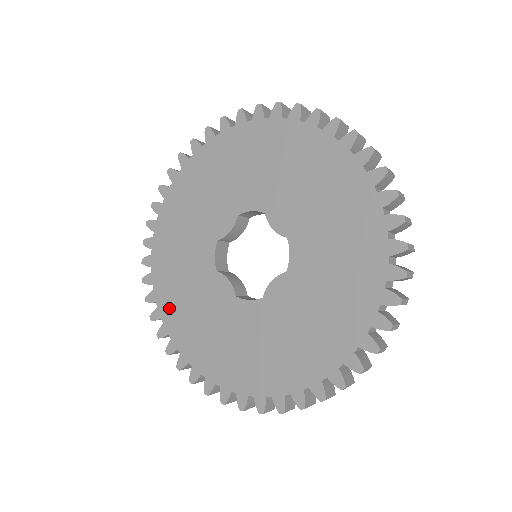
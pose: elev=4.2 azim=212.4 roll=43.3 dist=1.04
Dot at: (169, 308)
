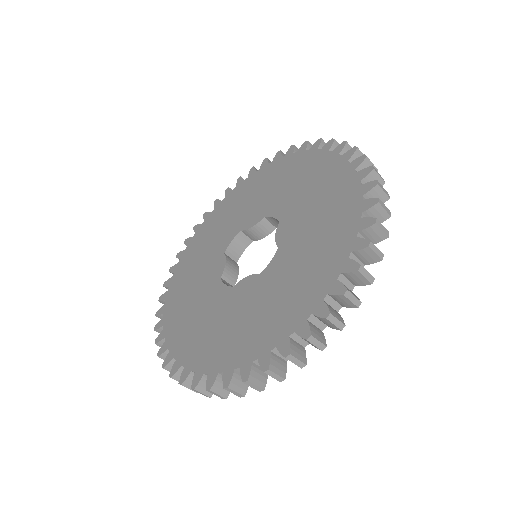
Dot at: (183, 267)
